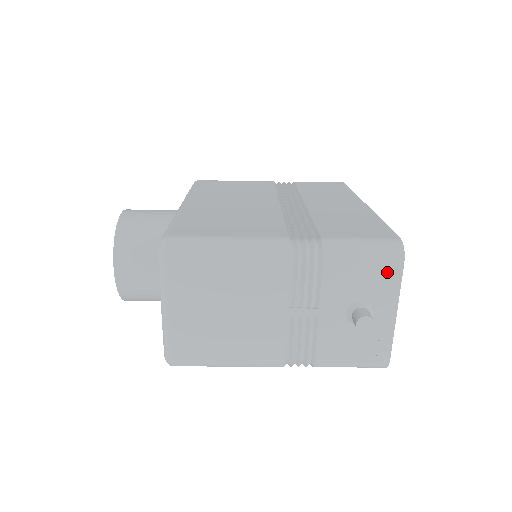
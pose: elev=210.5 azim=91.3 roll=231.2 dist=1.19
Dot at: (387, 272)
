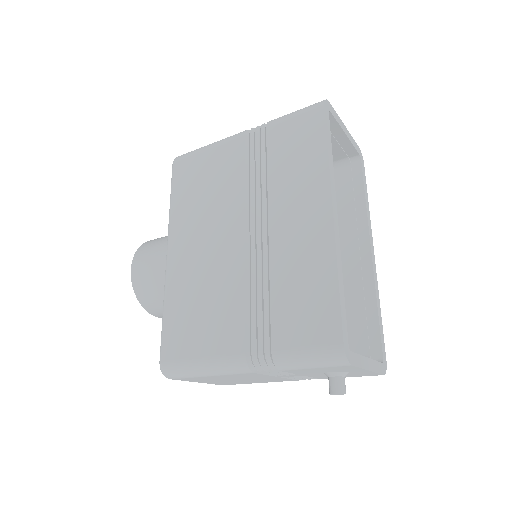
Dot at: (340, 367)
